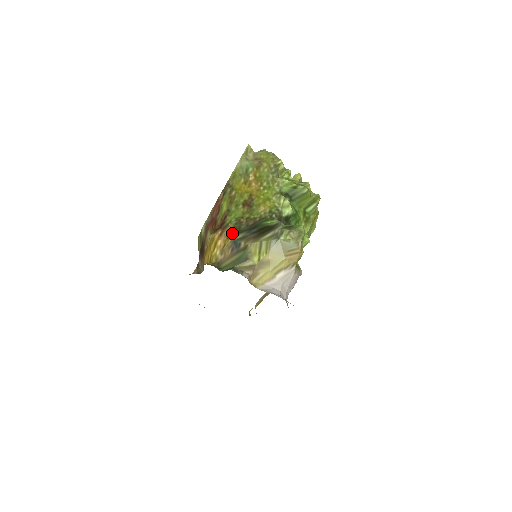
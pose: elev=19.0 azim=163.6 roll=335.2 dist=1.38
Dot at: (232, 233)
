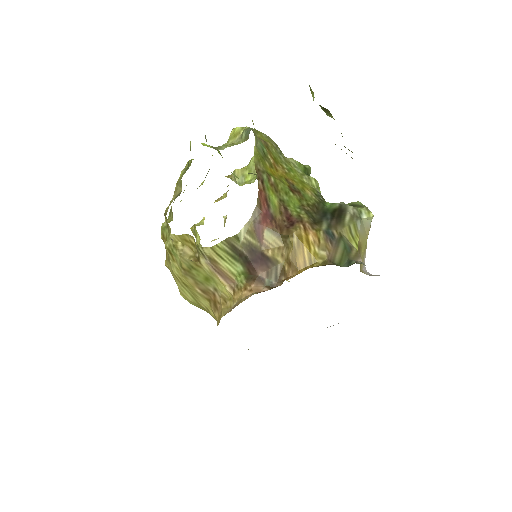
Dot at: (315, 224)
